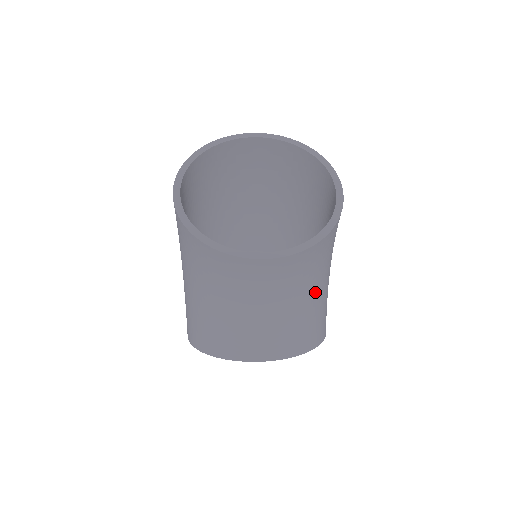
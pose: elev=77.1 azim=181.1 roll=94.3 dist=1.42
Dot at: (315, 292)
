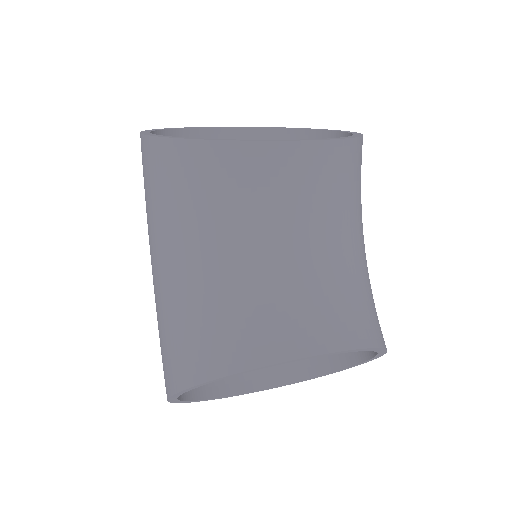
Dot at: (359, 247)
